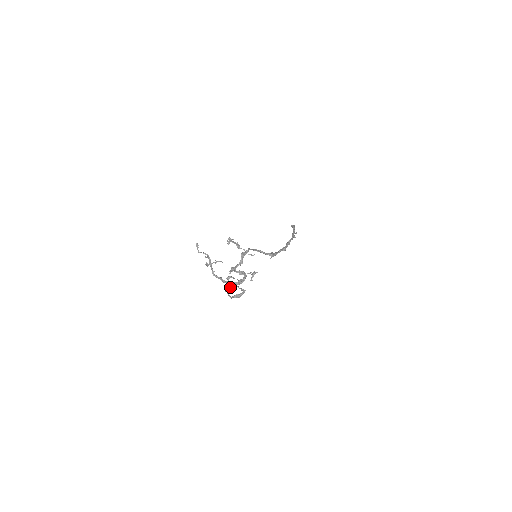
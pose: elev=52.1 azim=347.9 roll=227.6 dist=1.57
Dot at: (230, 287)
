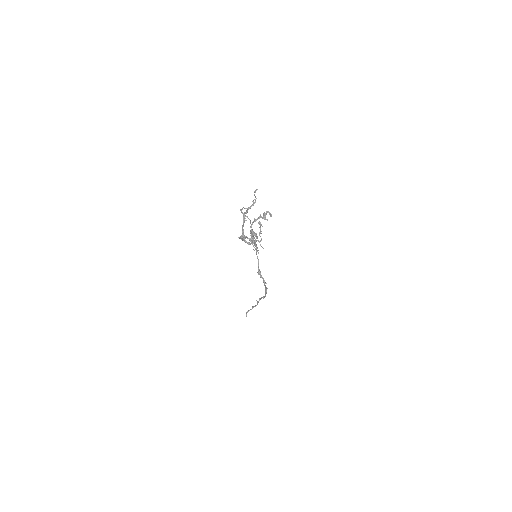
Dot at: (263, 217)
